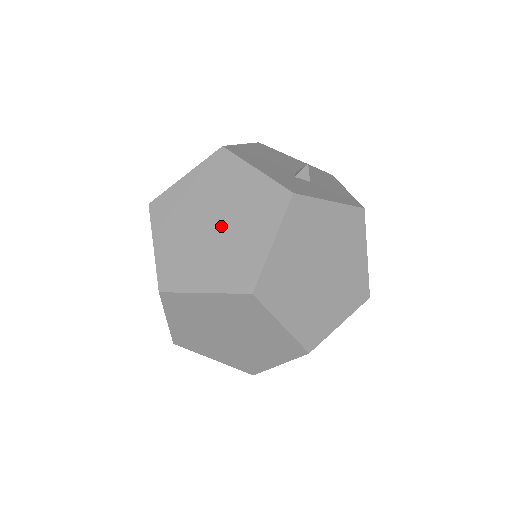
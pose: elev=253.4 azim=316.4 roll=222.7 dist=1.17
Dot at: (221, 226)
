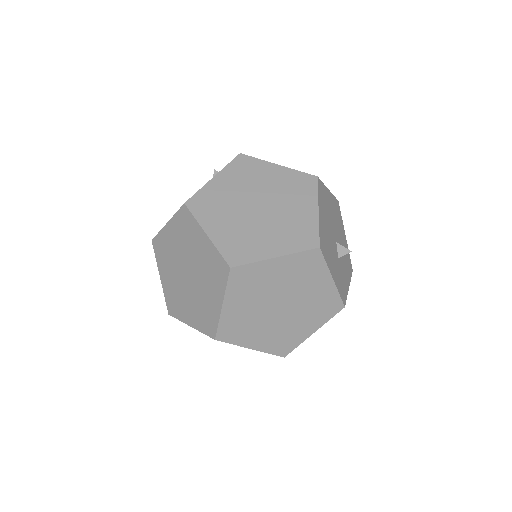
Dot at: (286, 311)
